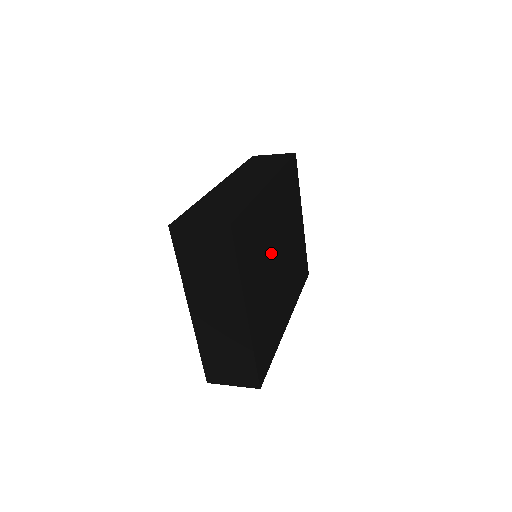
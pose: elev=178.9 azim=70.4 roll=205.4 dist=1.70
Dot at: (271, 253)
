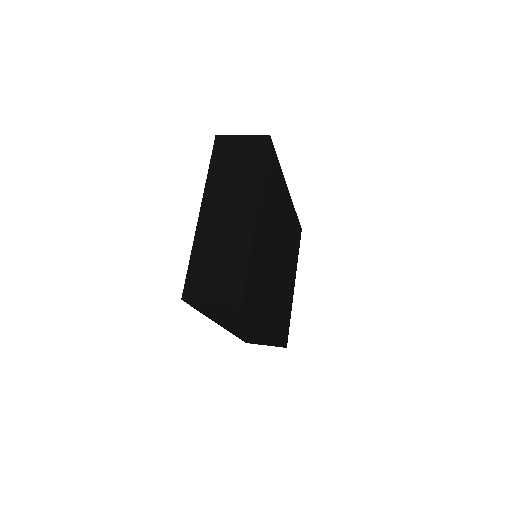
Dot at: (277, 234)
